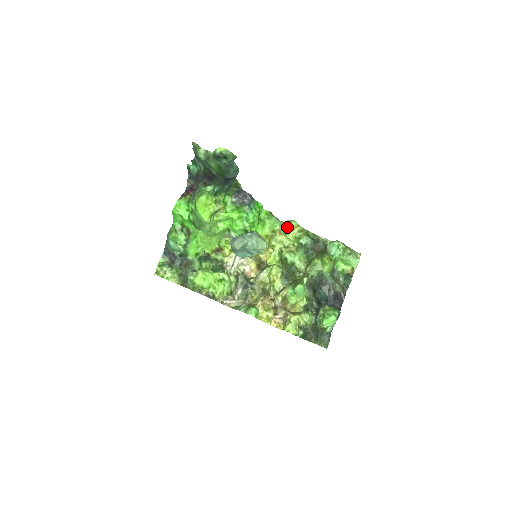
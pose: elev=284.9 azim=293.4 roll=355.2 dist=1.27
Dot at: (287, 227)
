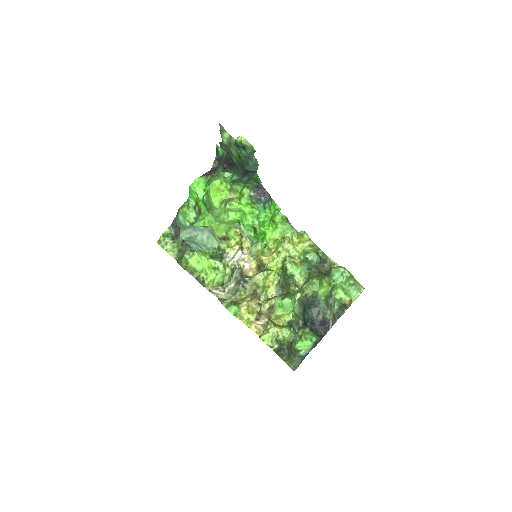
Dot at: (299, 237)
